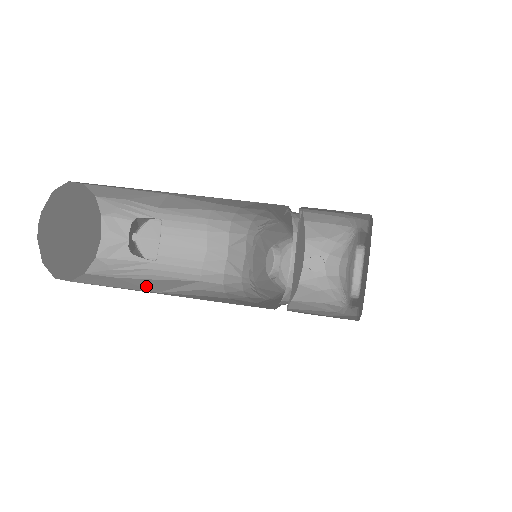
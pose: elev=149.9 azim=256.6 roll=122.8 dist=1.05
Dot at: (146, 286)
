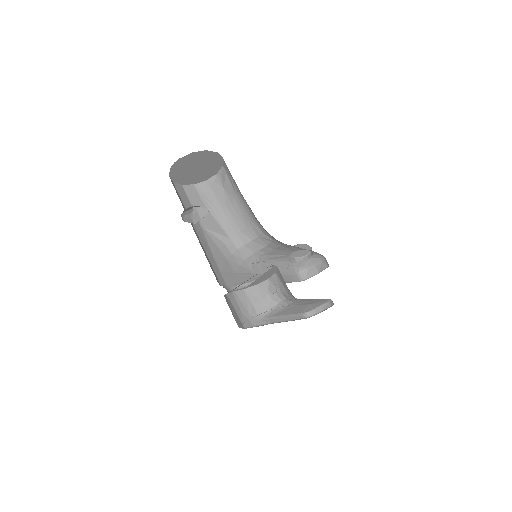
Dot at: (204, 218)
